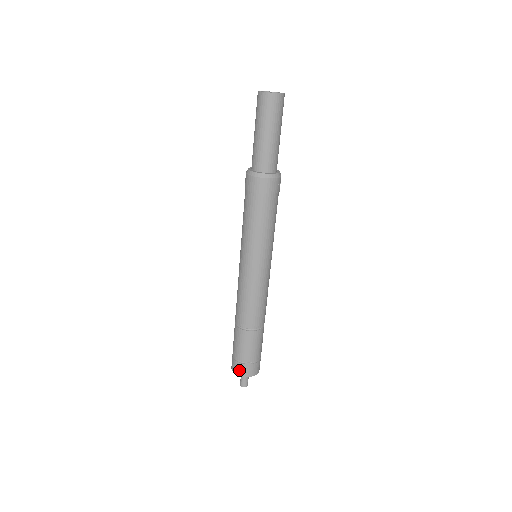
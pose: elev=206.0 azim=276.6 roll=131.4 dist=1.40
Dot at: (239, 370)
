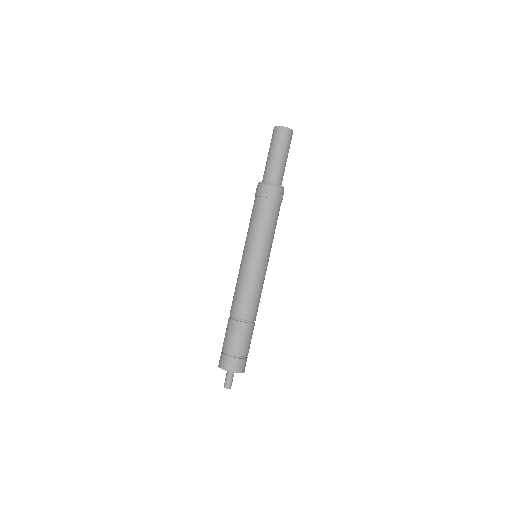
Dot at: (226, 364)
